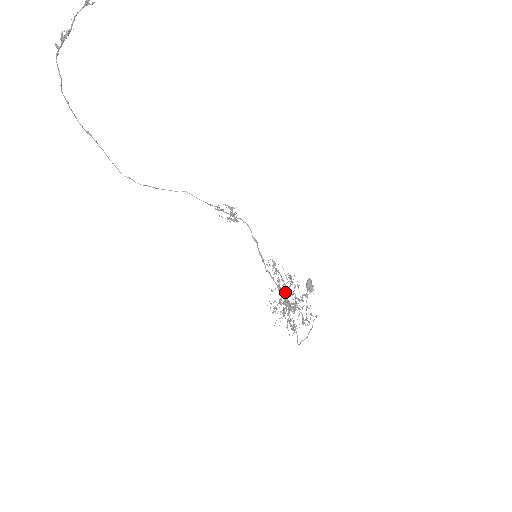
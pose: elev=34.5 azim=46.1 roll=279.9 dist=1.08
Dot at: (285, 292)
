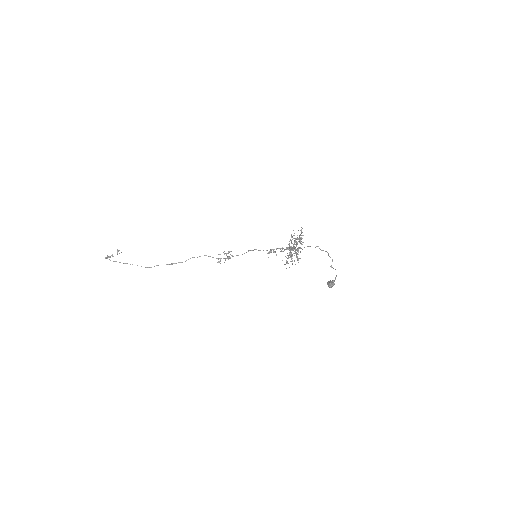
Dot at: (289, 253)
